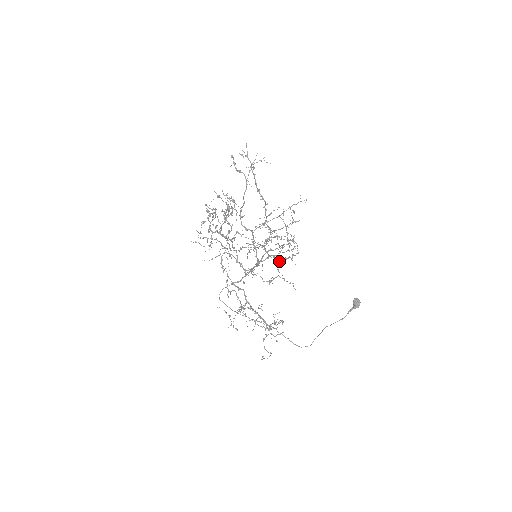
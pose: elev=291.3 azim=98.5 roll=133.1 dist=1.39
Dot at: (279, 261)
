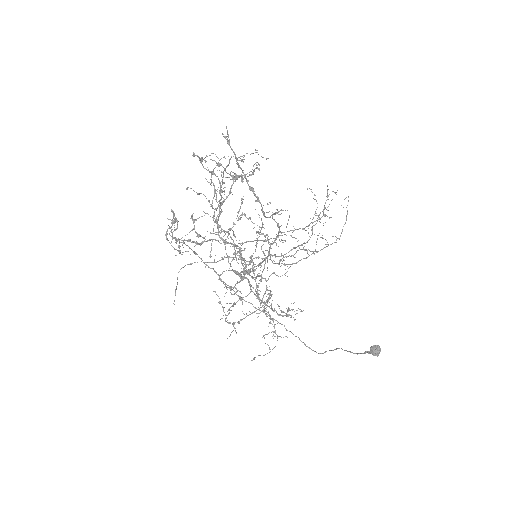
Dot at: (266, 289)
